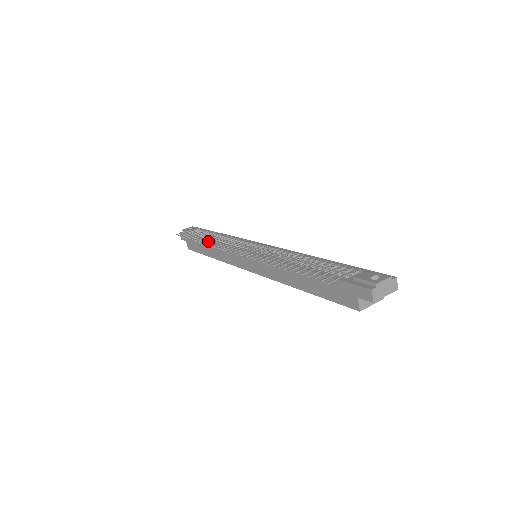
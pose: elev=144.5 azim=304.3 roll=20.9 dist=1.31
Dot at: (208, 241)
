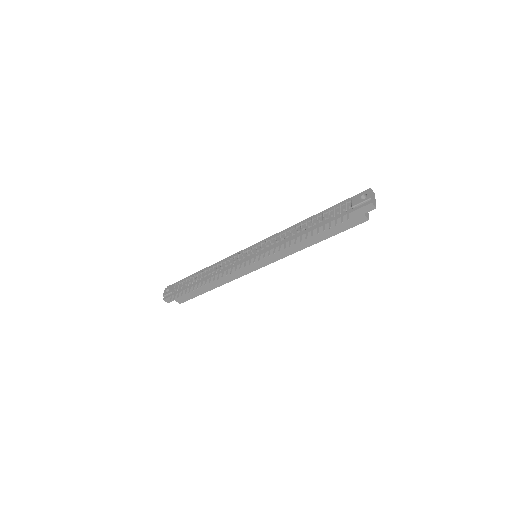
Dot at: (210, 279)
